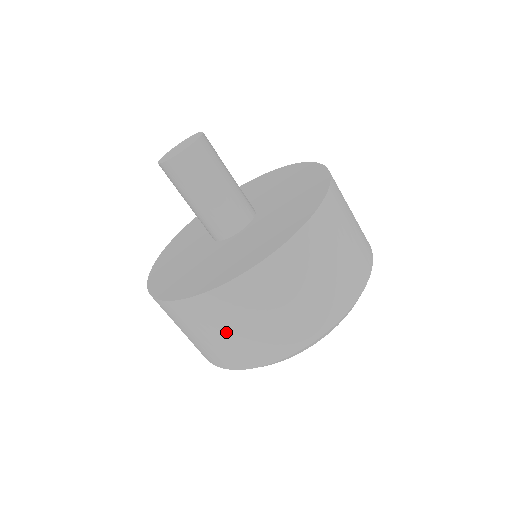
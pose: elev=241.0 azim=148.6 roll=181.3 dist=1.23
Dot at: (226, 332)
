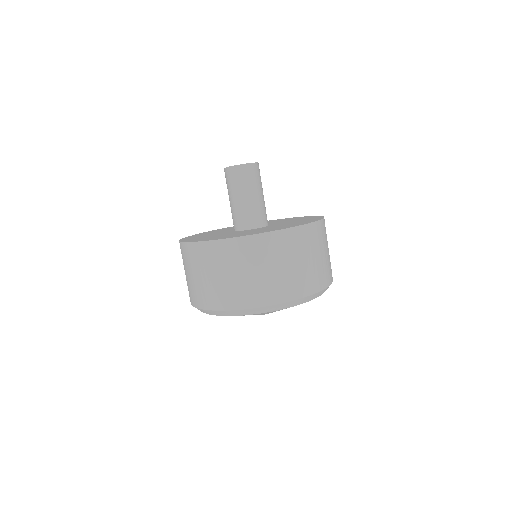
Dot at: (212, 275)
